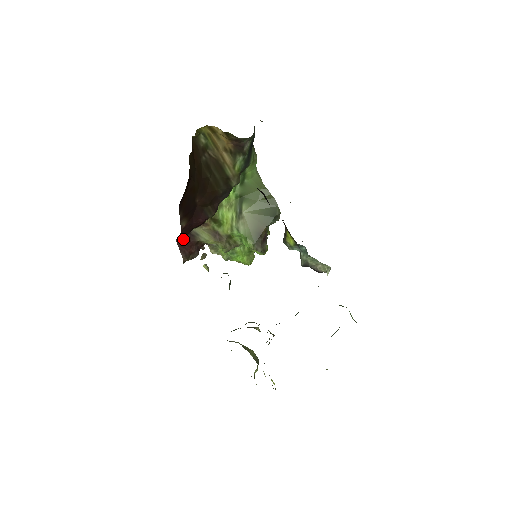
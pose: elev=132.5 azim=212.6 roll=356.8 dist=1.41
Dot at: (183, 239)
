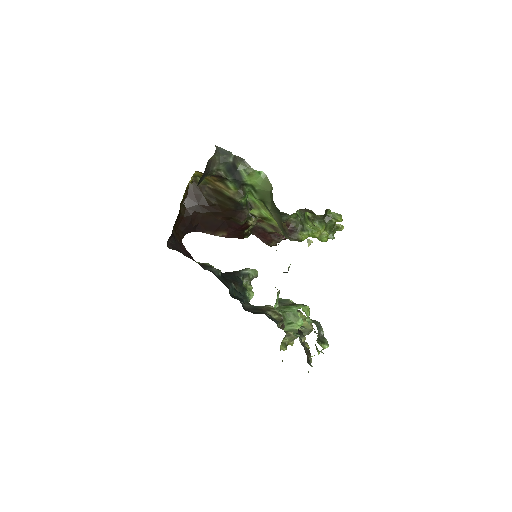
Dot at: (258, 232)
